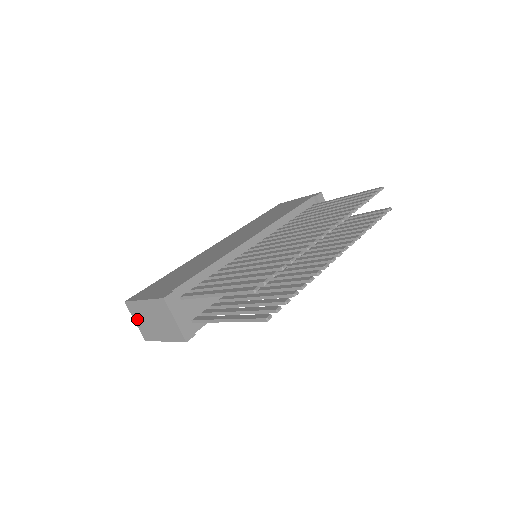
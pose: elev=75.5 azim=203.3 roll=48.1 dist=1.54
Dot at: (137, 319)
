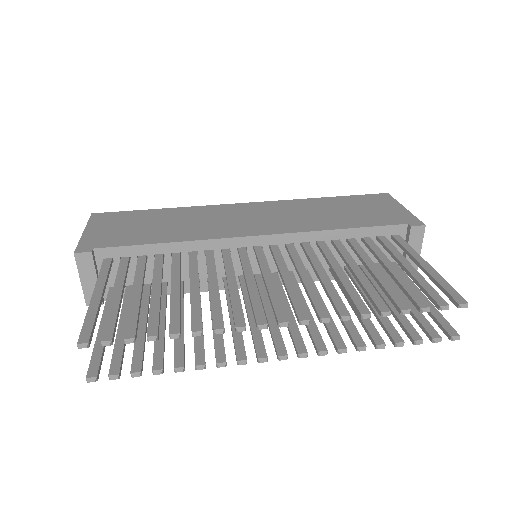
Dot at: occluded
